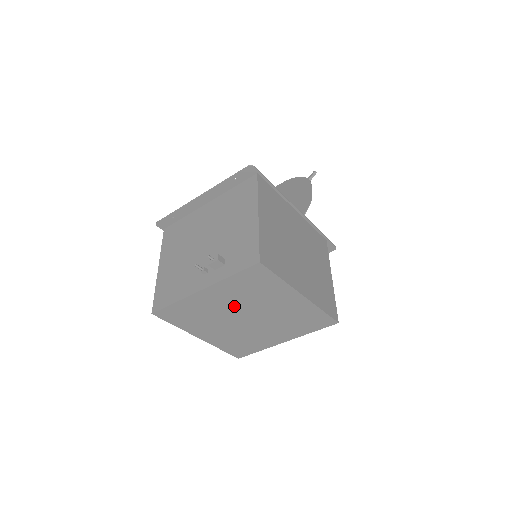
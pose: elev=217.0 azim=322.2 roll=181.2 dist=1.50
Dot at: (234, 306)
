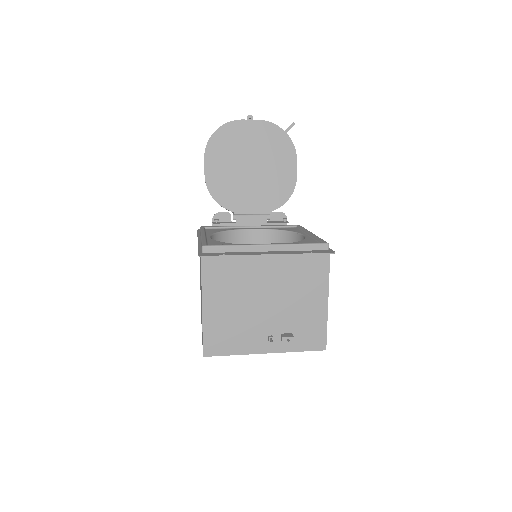
Dot at: occluded
